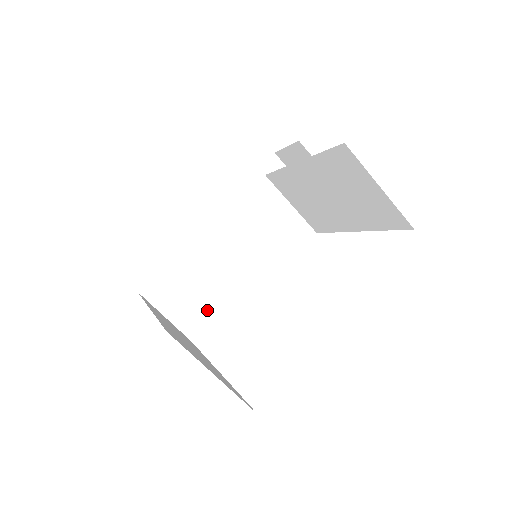
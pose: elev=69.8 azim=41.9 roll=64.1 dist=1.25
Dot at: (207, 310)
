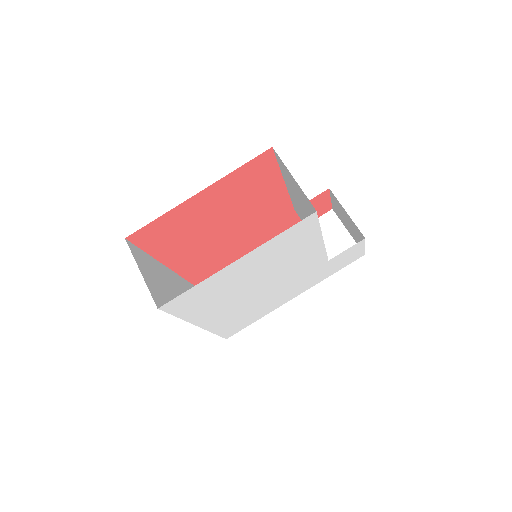
Dot at: occluded
